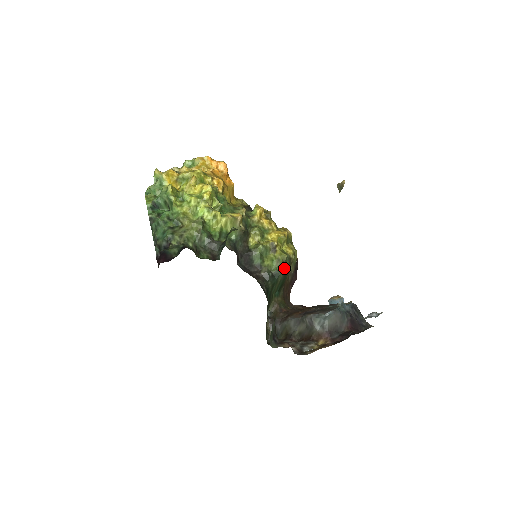
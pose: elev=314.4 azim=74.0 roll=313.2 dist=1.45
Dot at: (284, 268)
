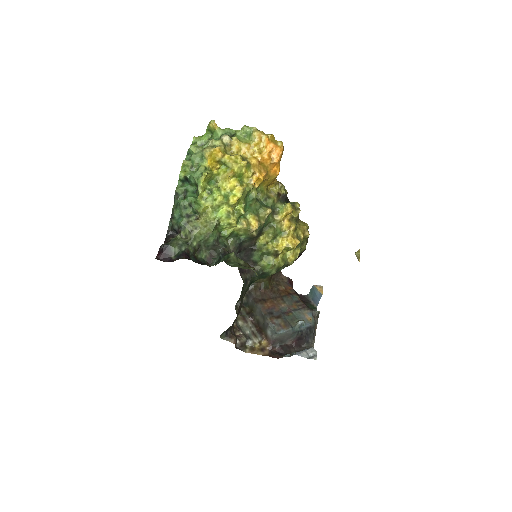
Dot at: (276, 272)
